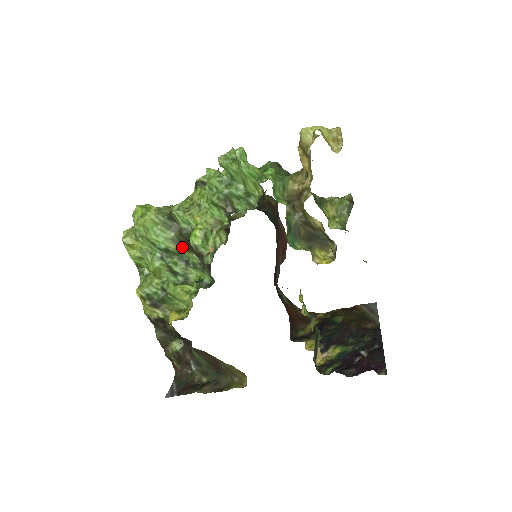
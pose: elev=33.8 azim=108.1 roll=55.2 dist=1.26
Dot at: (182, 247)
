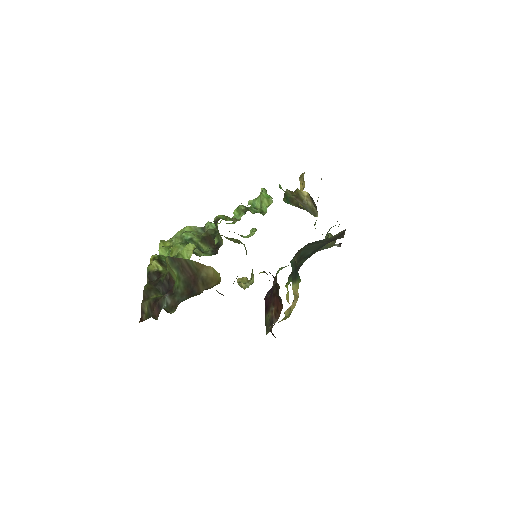
Dot at: (202, 242)
